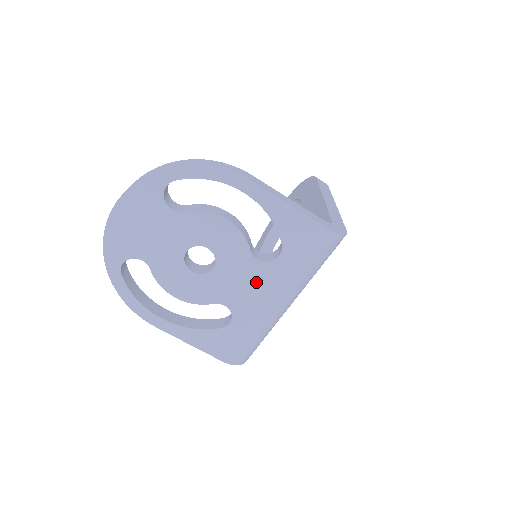
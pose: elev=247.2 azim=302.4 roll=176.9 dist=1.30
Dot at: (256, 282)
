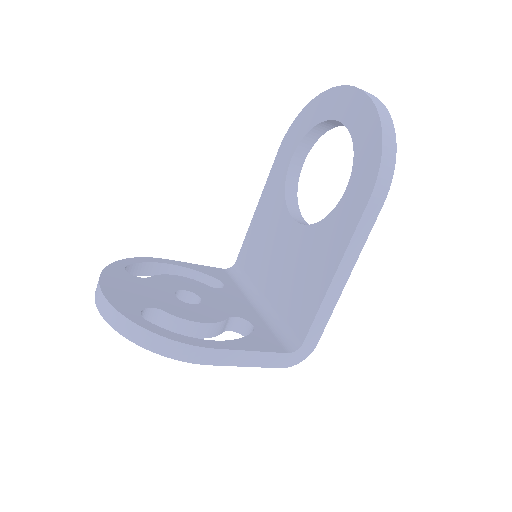
Dot at: occluded
